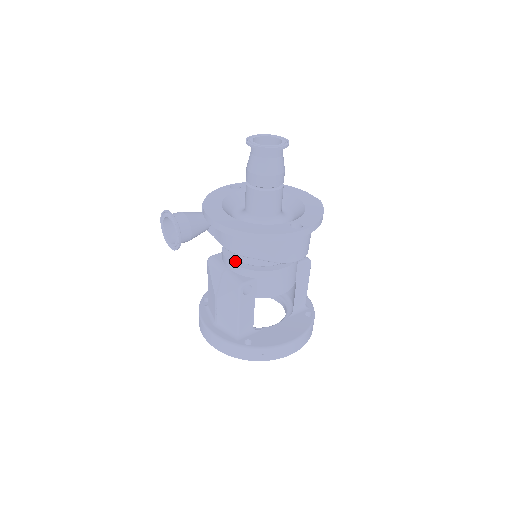
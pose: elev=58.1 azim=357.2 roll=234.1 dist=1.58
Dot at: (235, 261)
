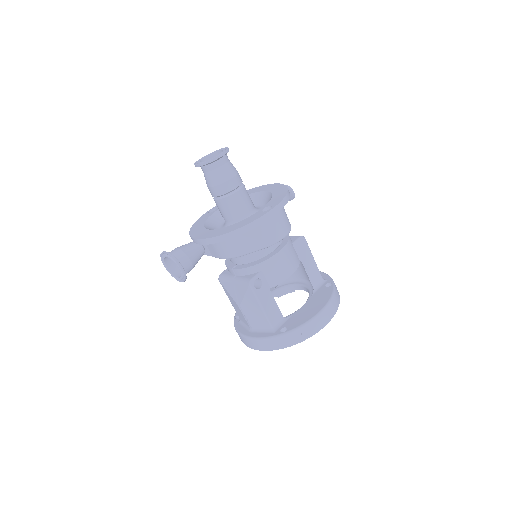
Dot at: (238, 266)
